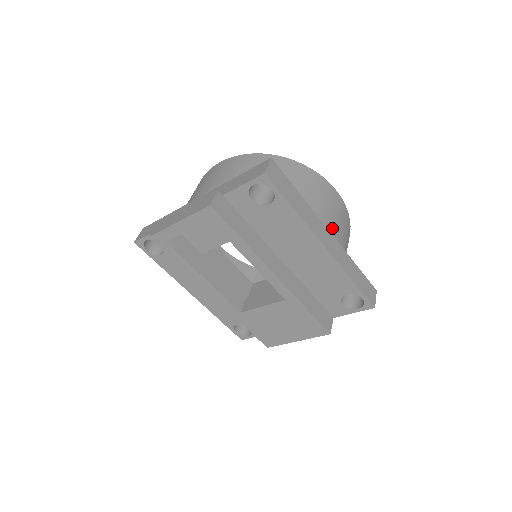
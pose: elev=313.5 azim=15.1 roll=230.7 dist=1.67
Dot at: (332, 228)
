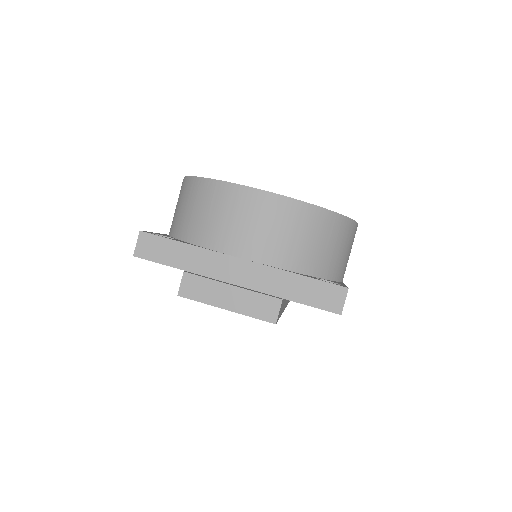
Dot at: occluded
